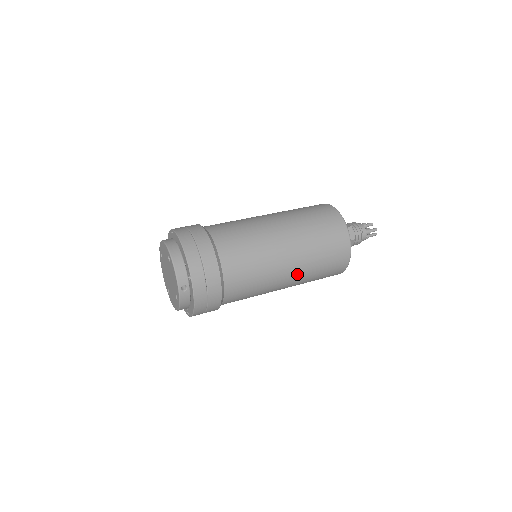
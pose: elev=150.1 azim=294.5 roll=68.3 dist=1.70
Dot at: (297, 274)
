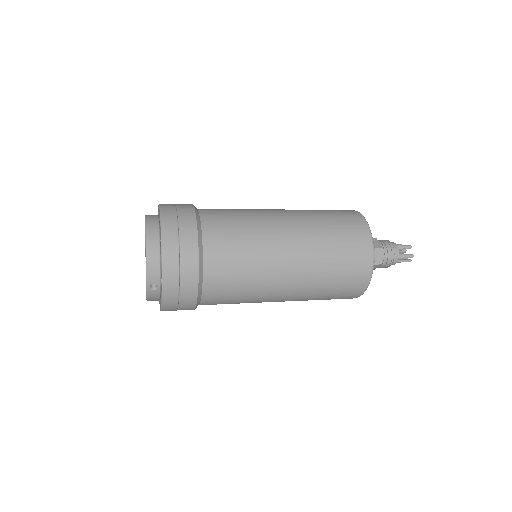
Dot at: (295, 296)
